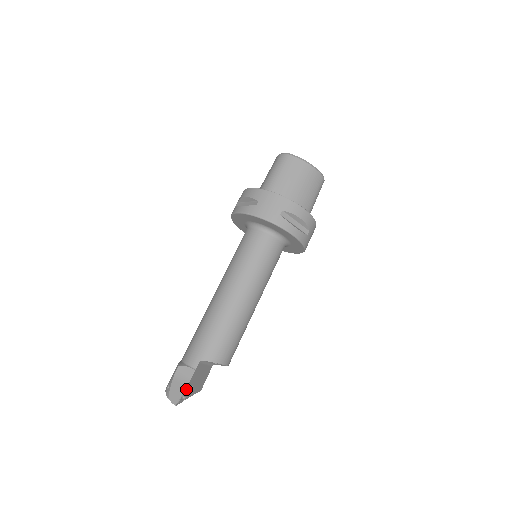
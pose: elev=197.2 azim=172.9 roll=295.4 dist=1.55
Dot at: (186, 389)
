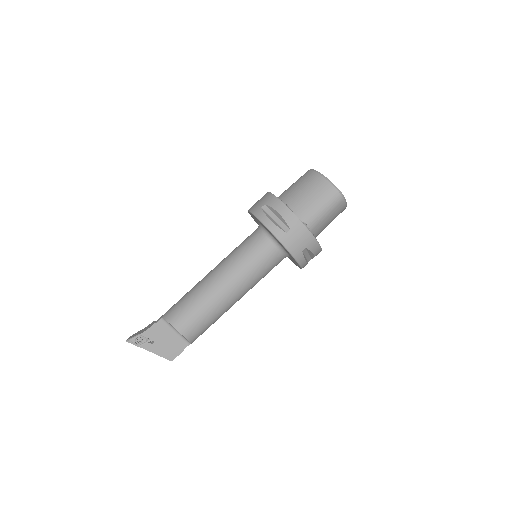
Dot at: (142, 335)
